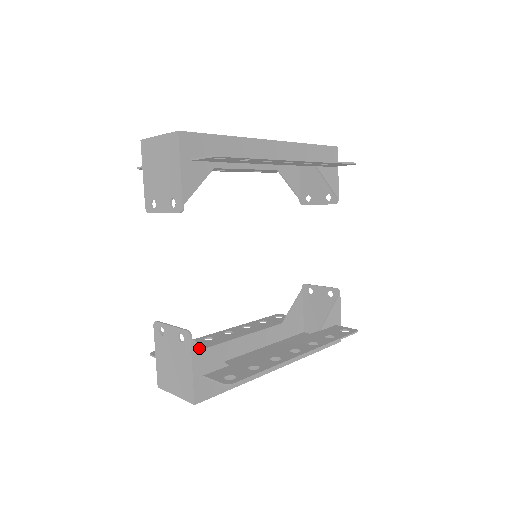
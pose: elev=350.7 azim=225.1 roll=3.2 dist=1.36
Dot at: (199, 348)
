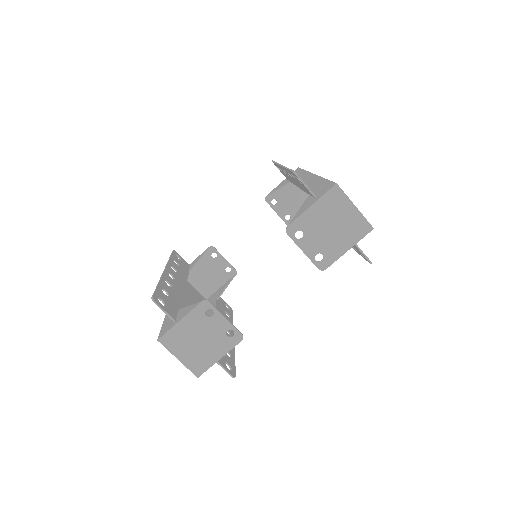
Dot at: occluded
